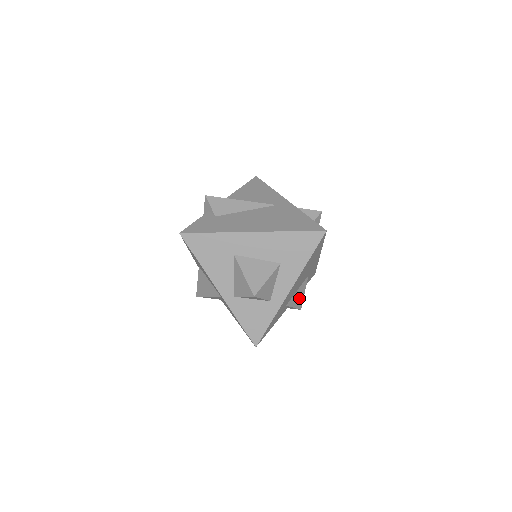
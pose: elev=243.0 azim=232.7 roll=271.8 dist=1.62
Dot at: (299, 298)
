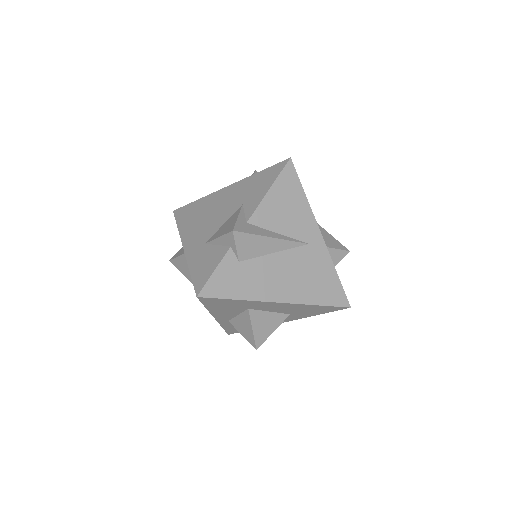
Dot at: occluded
